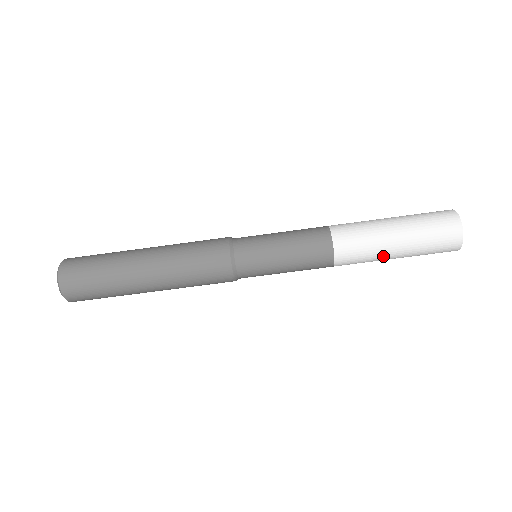
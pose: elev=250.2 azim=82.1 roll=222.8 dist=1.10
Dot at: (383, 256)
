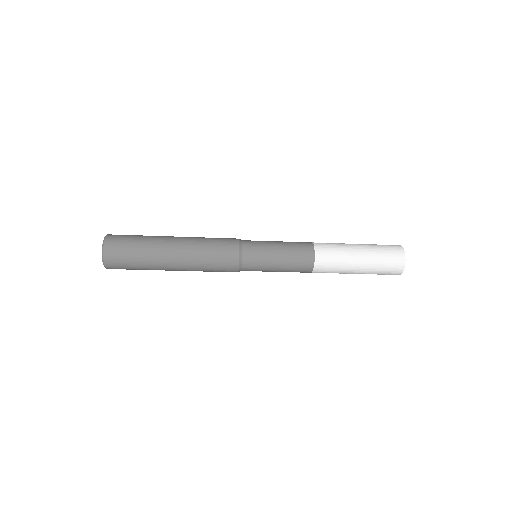
Dot at: occluded
